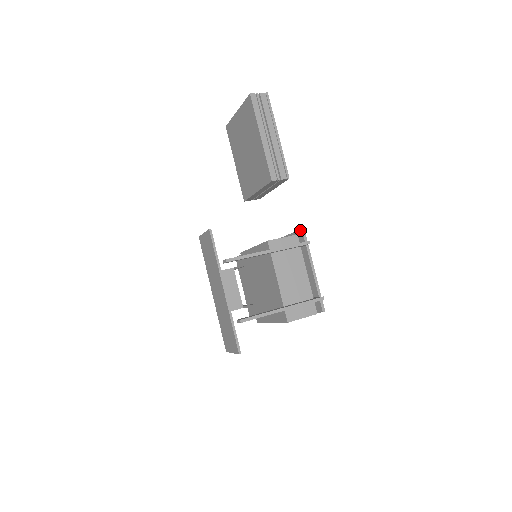
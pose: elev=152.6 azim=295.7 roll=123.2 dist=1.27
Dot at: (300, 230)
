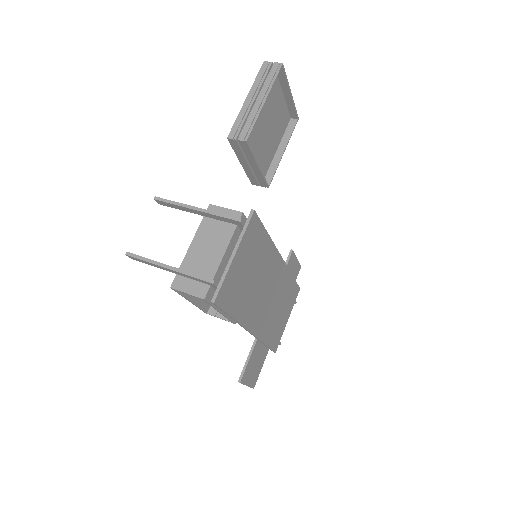
Dot at: (252, 211)
